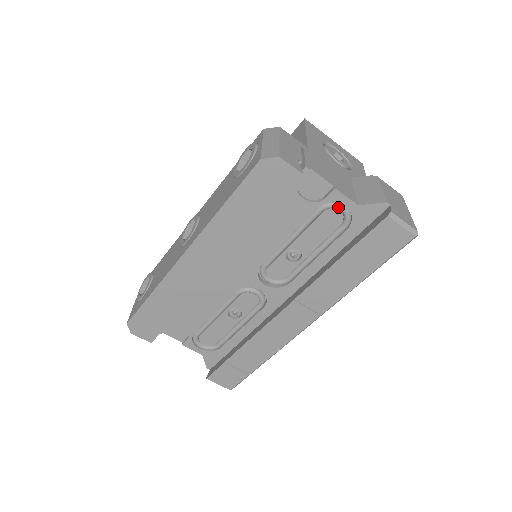
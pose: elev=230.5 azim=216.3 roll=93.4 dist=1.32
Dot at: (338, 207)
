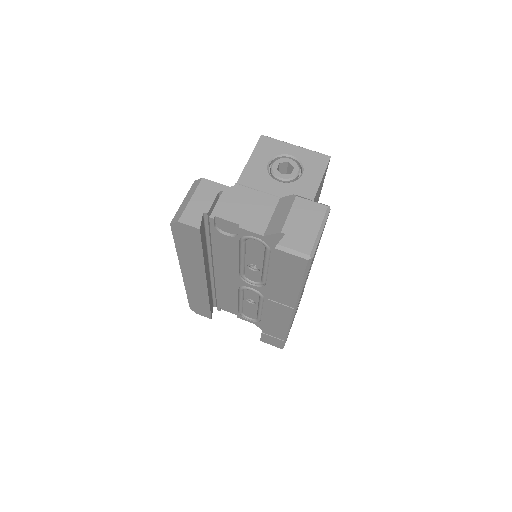
Dot at: (251, 238)
